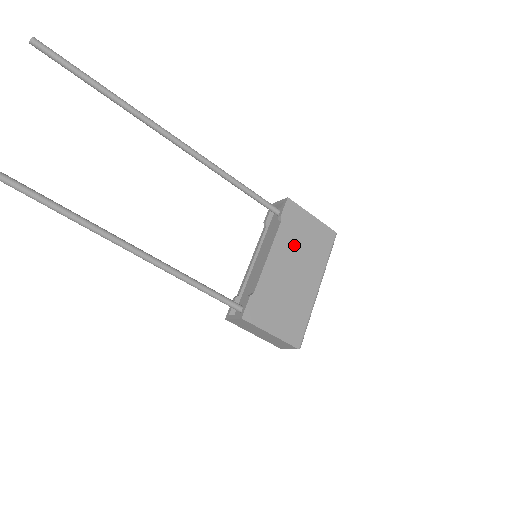
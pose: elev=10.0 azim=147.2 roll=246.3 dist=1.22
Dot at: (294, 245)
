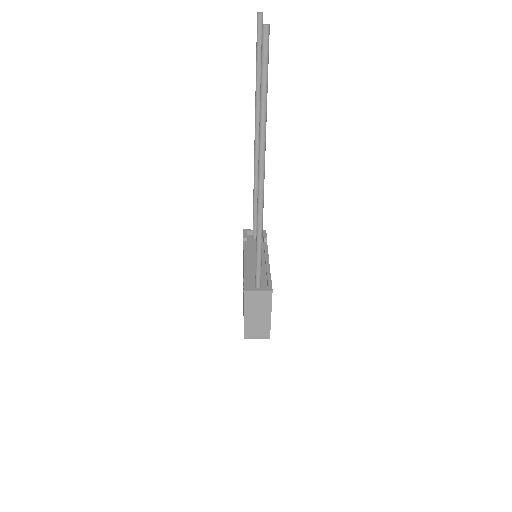
Dot at: occluded
